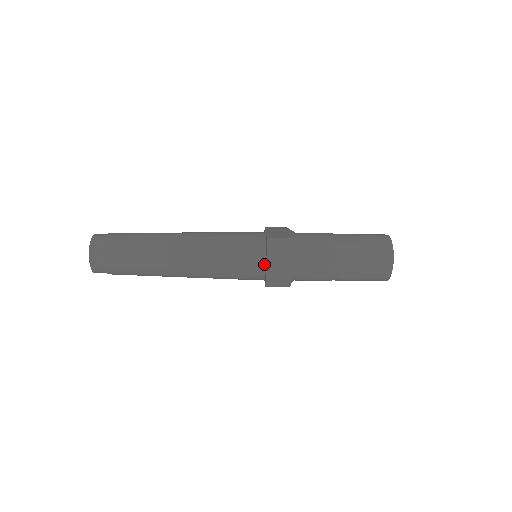
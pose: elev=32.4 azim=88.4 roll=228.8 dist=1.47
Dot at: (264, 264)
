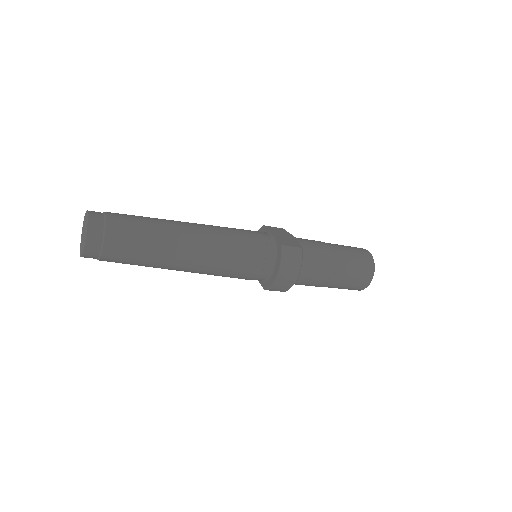
Dot at: (271, 269)
